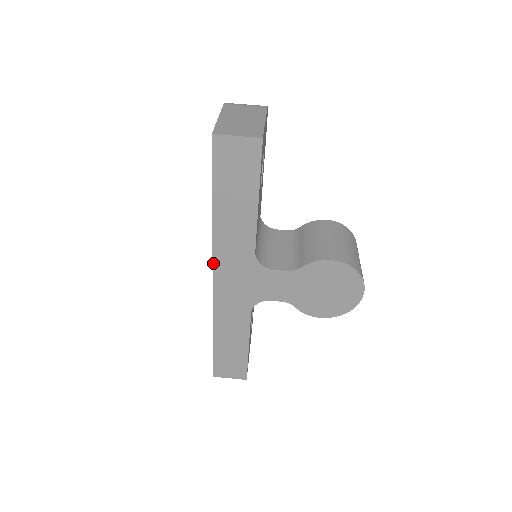
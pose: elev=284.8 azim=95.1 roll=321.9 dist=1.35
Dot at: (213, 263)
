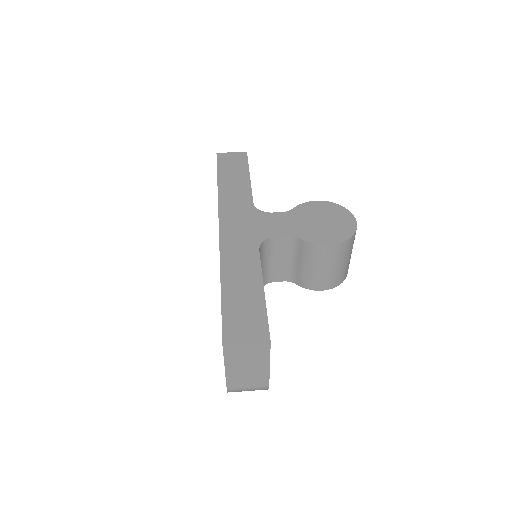
Dot at: (219, 215)
